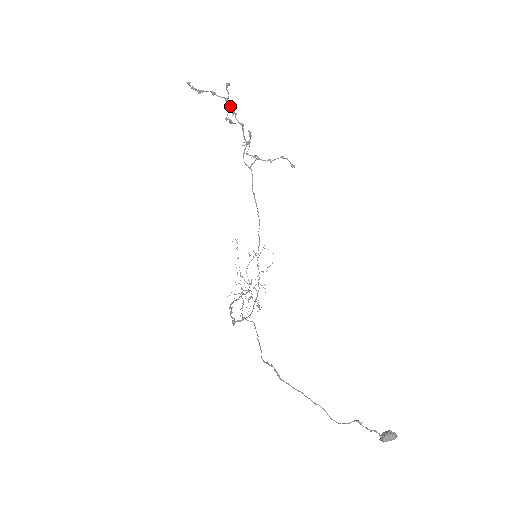
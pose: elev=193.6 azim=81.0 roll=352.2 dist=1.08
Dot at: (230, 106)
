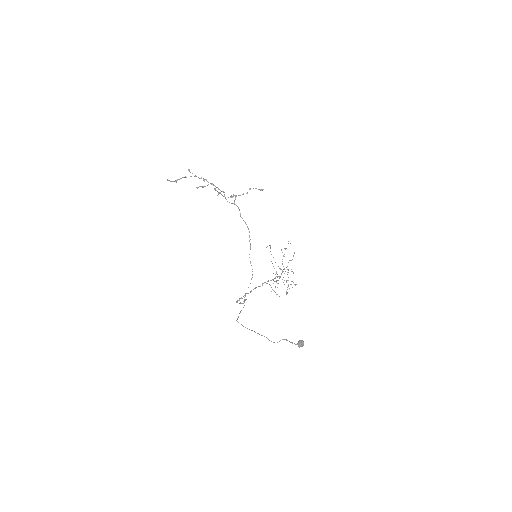
Dot at: (199, 178)
